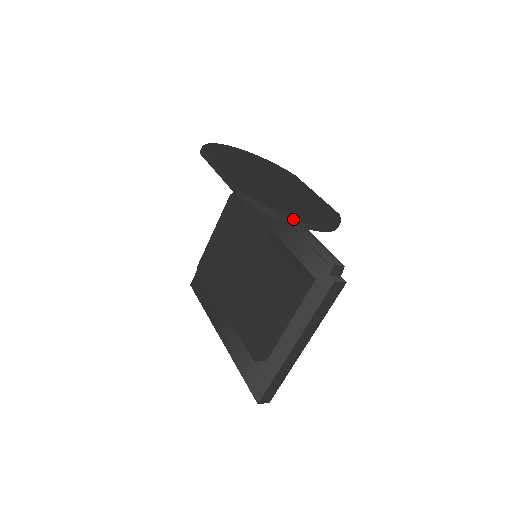
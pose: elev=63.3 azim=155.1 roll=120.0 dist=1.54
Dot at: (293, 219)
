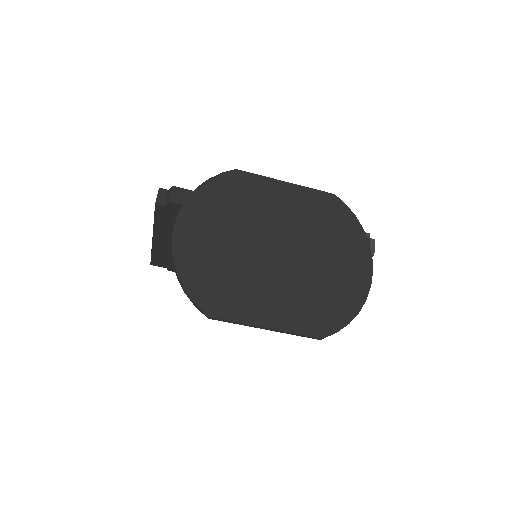
Dot at: occluded
